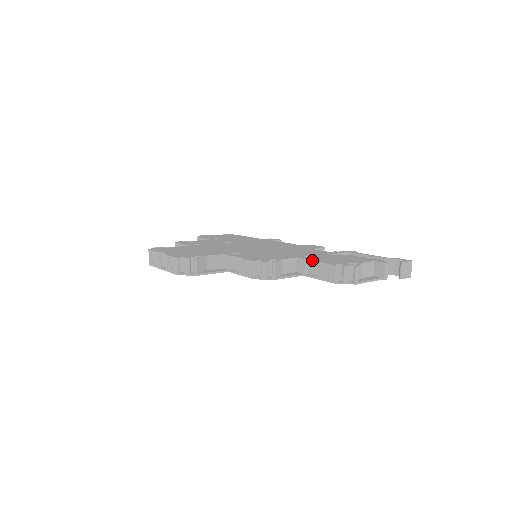
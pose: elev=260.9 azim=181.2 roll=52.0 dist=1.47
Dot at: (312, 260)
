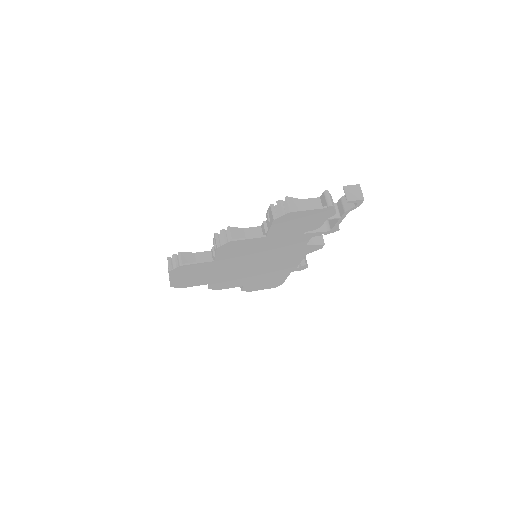
Dot at: occluded
